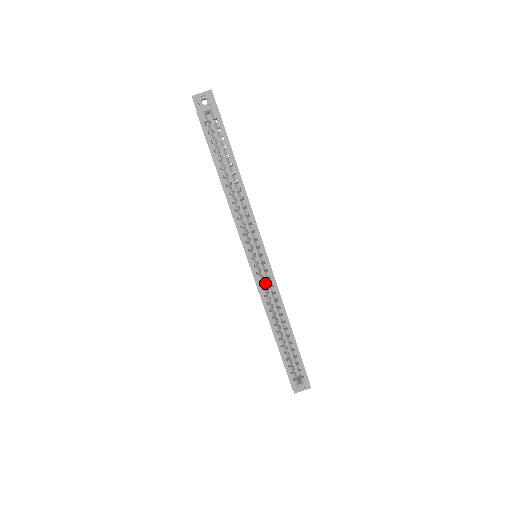
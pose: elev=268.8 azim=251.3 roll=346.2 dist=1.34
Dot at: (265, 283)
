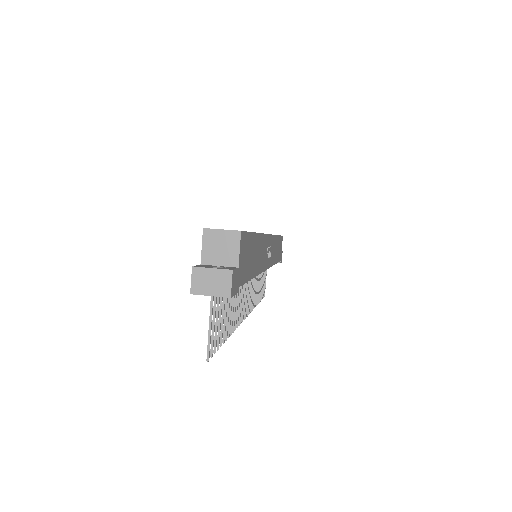
Dot at: occluded
